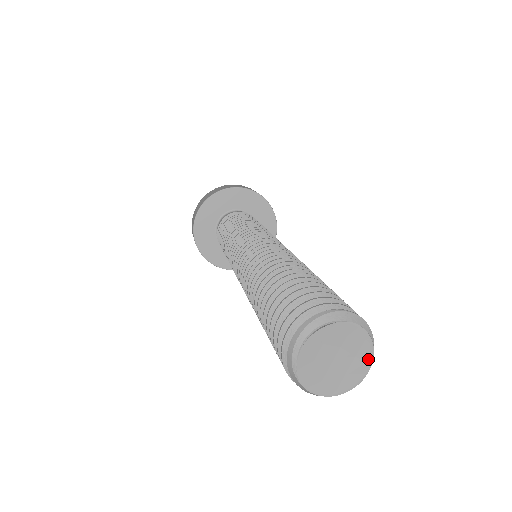
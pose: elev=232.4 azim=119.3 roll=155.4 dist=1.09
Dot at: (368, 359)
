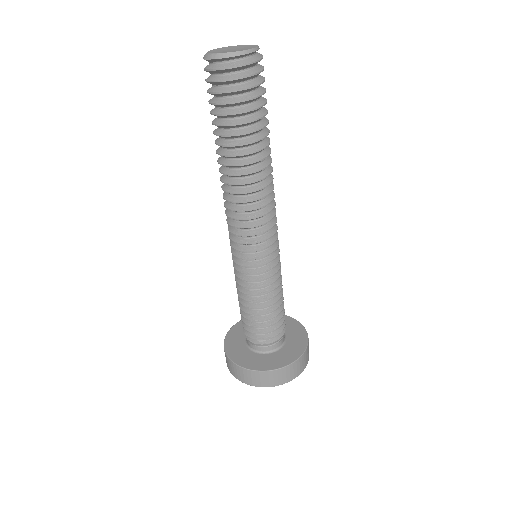
Dot at: (253, 46)
